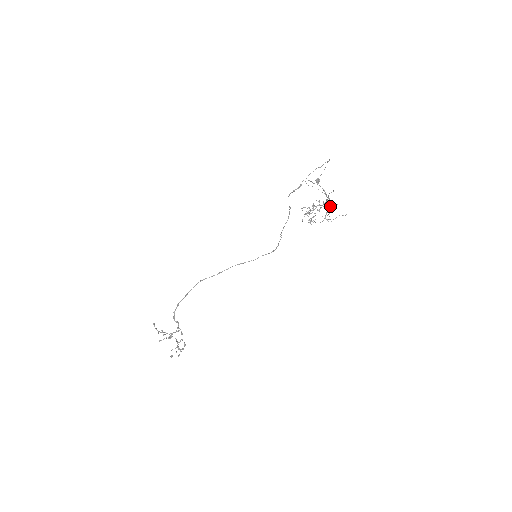
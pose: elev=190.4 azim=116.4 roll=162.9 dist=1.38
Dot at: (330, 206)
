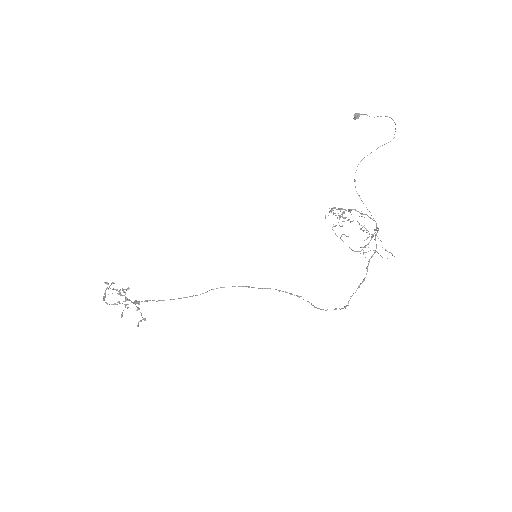
Dot at: occluded
